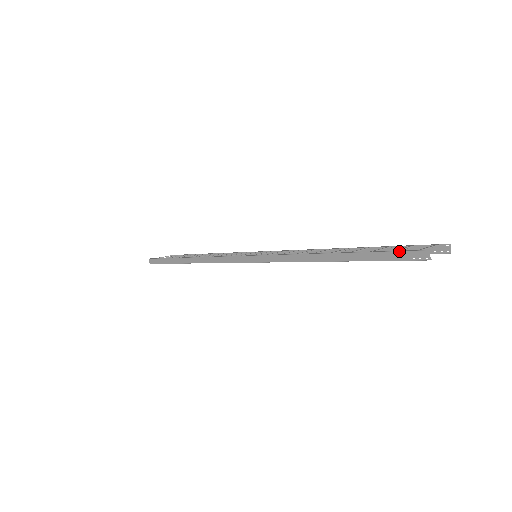
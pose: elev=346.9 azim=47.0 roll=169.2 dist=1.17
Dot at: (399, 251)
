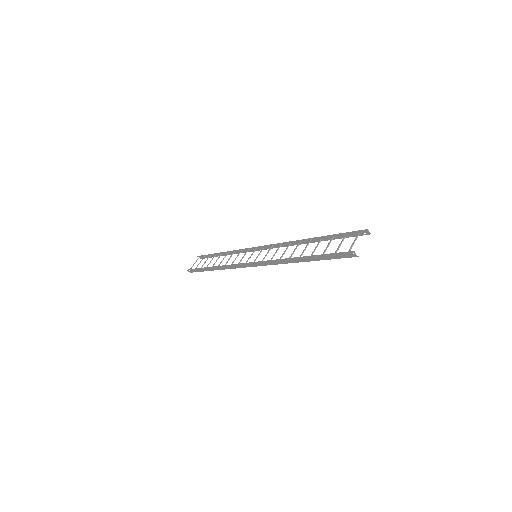
Dot at: (338, 254)
